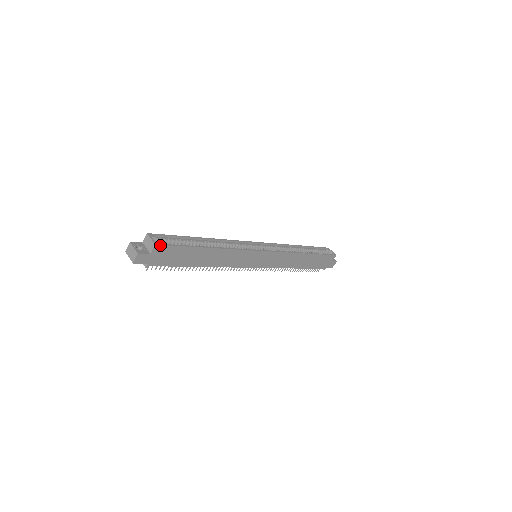
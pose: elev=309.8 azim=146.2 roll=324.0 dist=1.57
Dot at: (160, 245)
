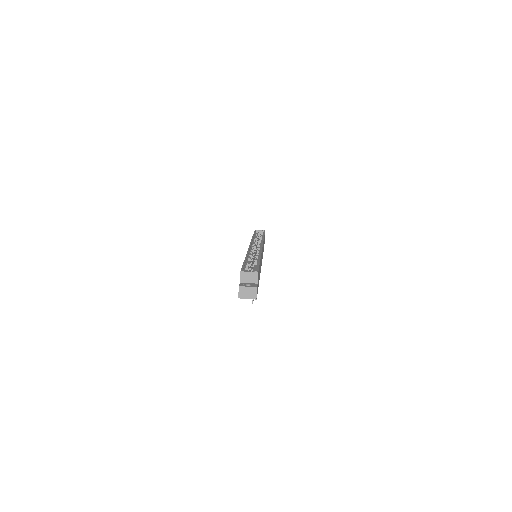
Dot at: (258, 272)
